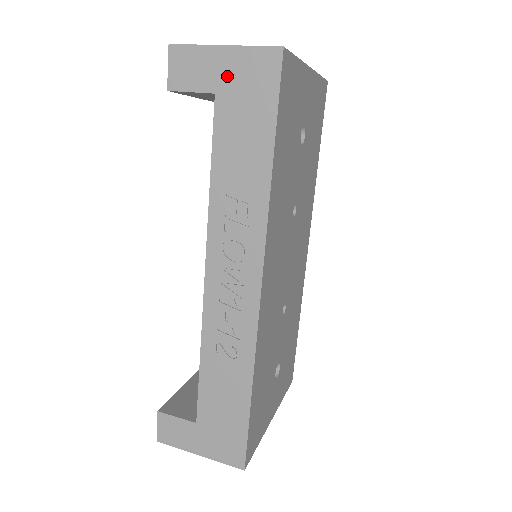
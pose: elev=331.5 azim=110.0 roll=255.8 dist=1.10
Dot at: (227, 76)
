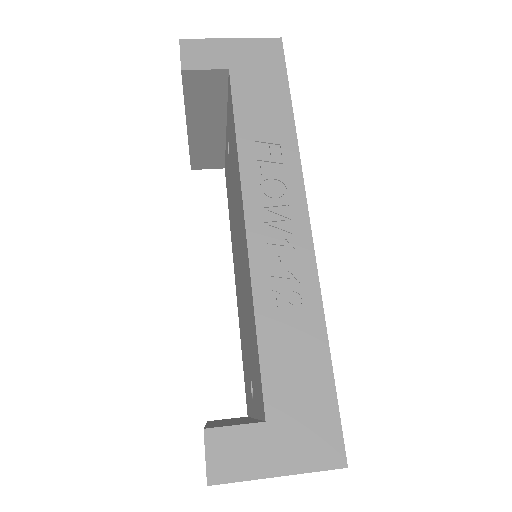
Dot at: (238, 57)
